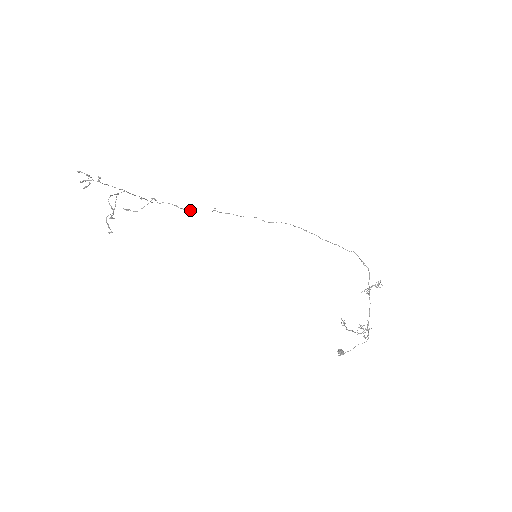
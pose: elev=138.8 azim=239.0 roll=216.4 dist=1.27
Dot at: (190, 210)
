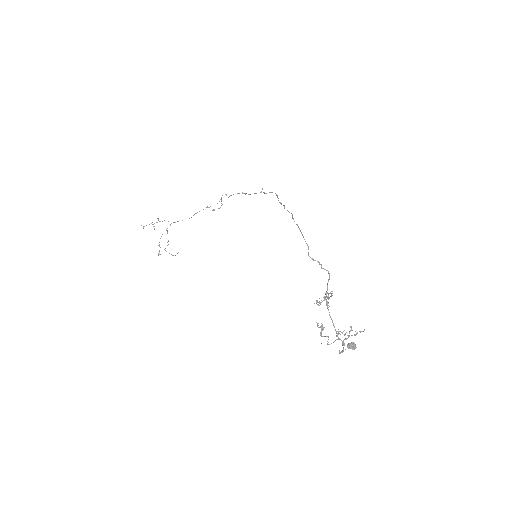
Dot at: occluded
